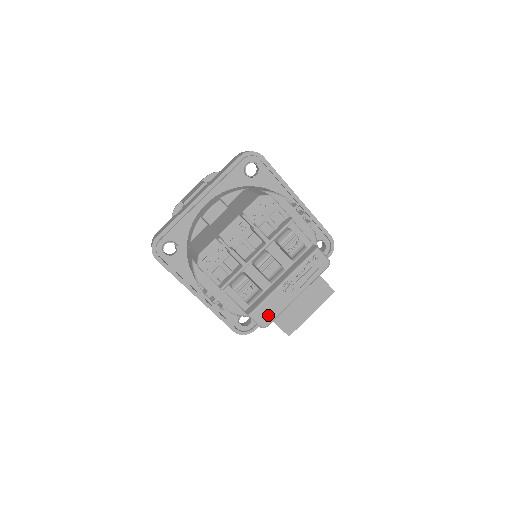
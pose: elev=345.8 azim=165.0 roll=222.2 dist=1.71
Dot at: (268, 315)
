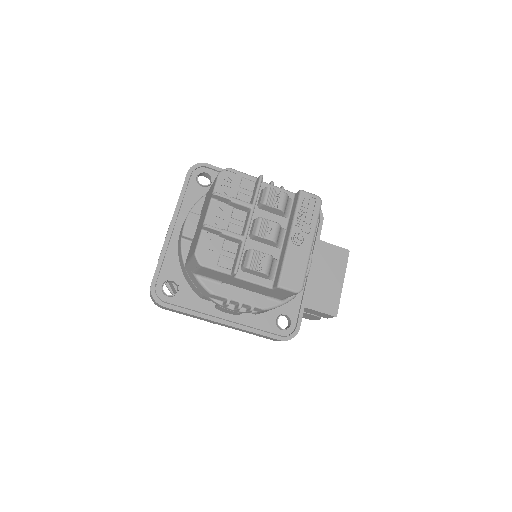
Dot at: (296, 276)
